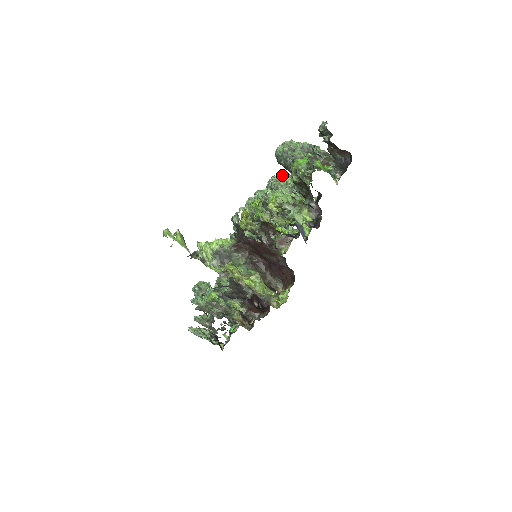
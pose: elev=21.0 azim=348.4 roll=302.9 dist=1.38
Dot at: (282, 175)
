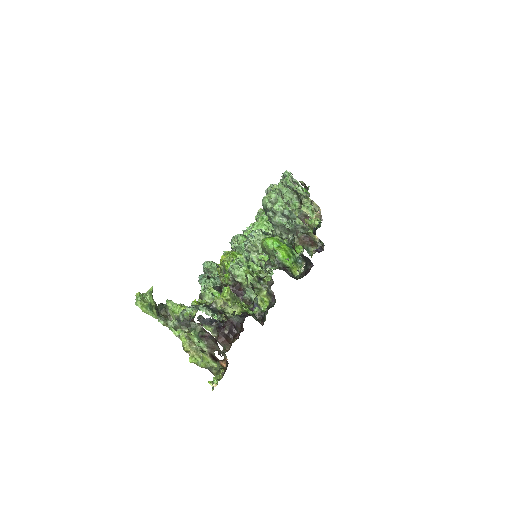
Dot at: (257, 239)
